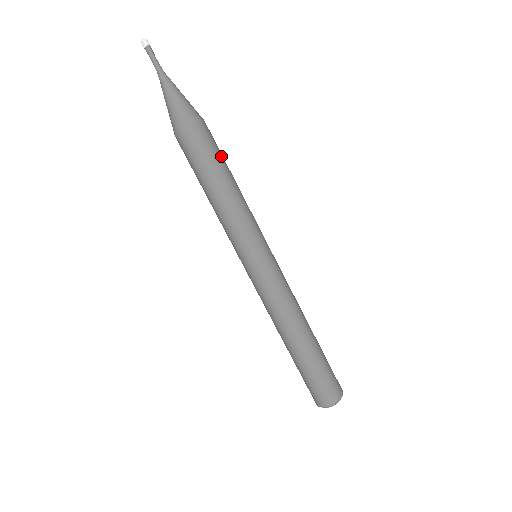
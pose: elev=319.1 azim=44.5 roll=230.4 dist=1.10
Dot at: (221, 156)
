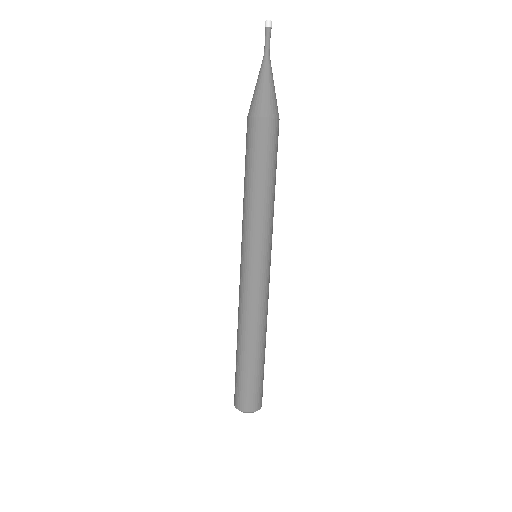
Dot at: occluded
